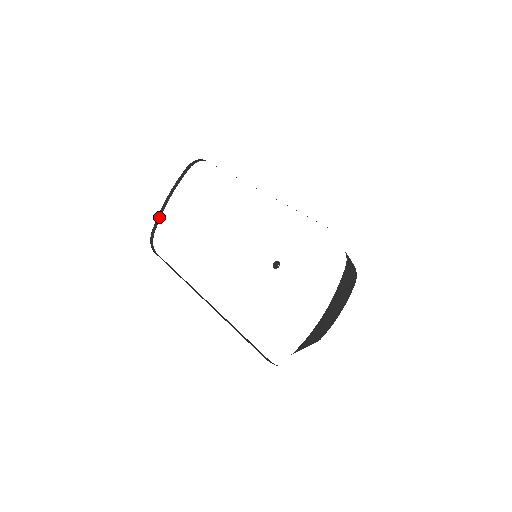
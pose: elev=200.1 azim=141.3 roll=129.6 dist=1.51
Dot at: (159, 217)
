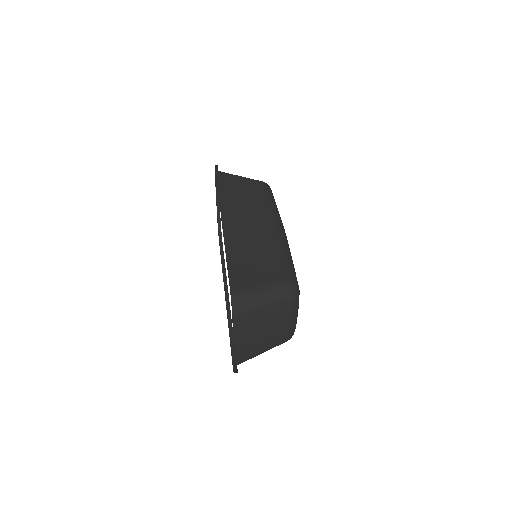
Dot at: (219, 209)
